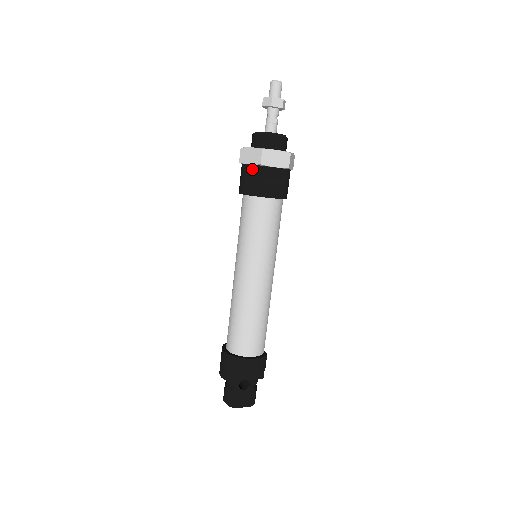
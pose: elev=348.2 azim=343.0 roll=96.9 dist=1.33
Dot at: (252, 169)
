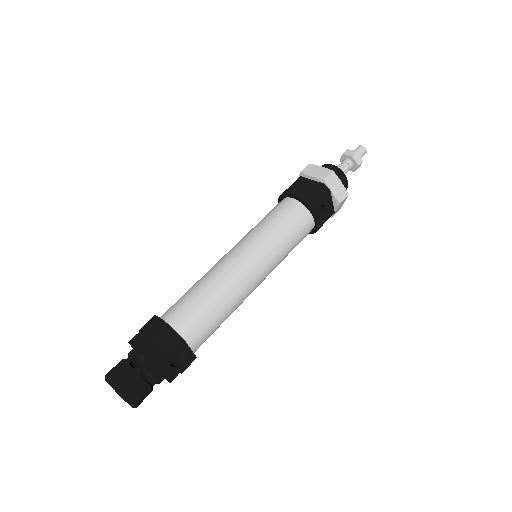
Dot at: occluded
